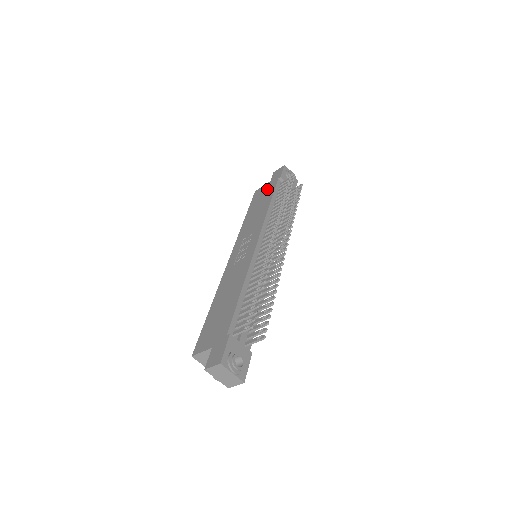
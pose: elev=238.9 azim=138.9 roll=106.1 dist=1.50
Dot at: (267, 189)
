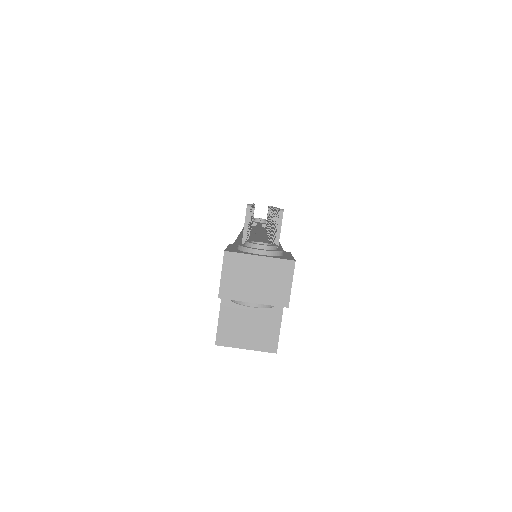
Dot at: occluded
